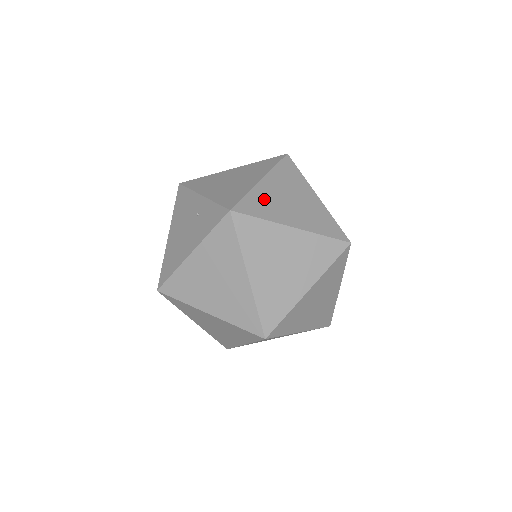
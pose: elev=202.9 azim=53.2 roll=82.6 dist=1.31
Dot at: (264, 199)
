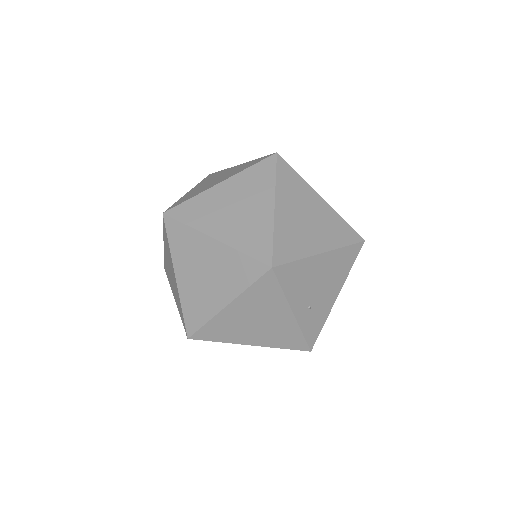
Dot at: occluded
